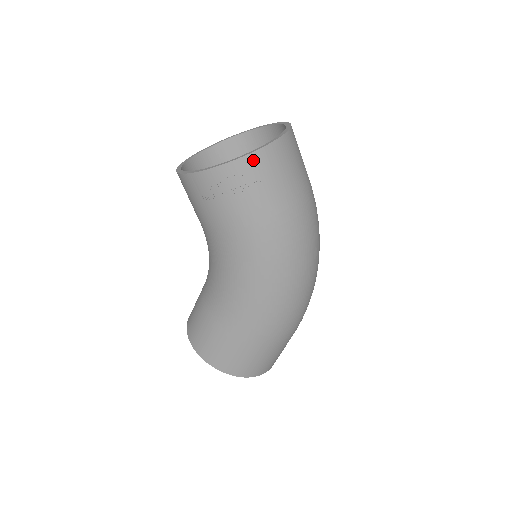
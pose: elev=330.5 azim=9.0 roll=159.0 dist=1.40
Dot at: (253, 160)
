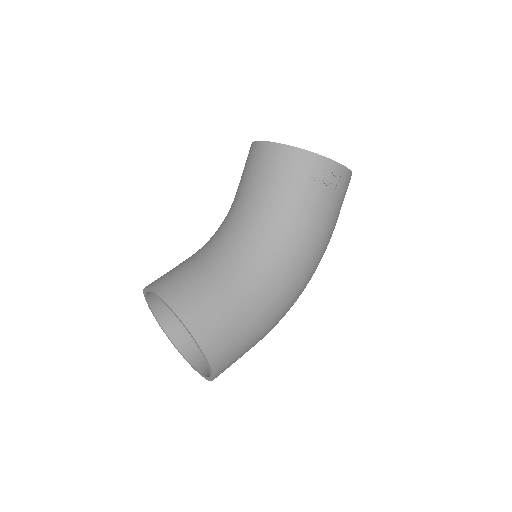
Dot at: (349, 177)
